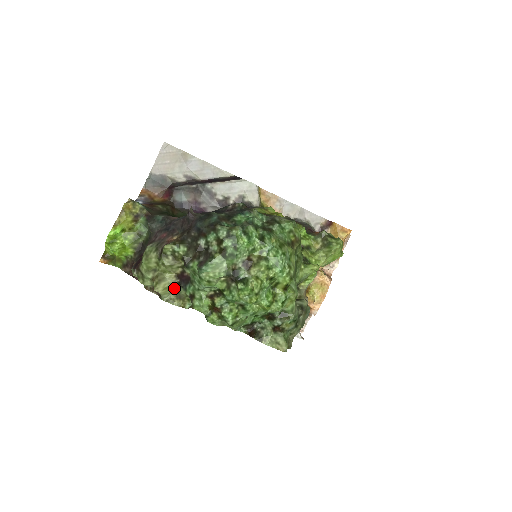
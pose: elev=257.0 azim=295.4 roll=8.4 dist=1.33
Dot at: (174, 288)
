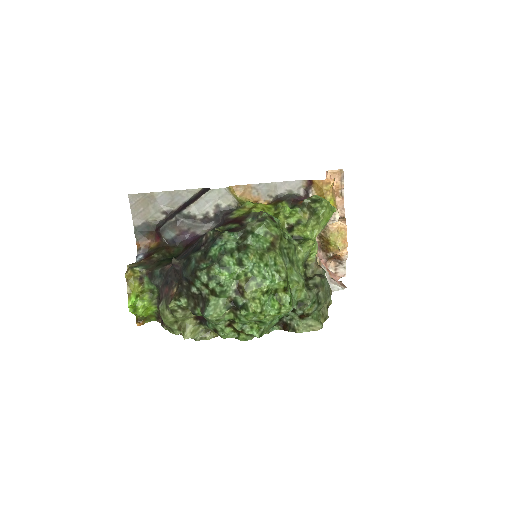
Dot at: (200, 327)
